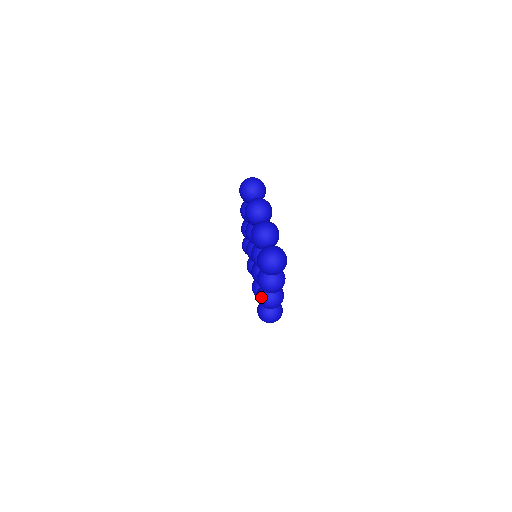
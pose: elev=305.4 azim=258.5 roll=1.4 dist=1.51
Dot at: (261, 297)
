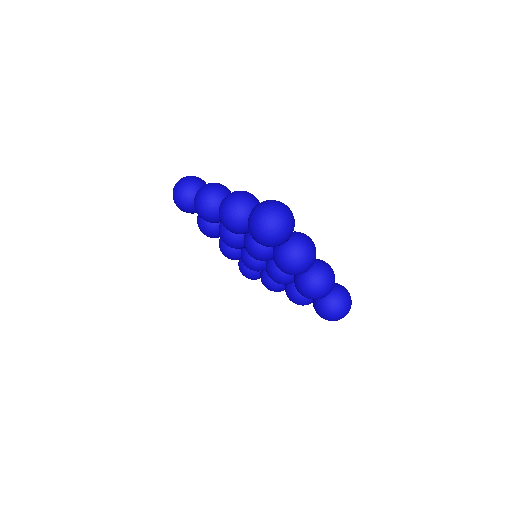
Dot at: occluded
